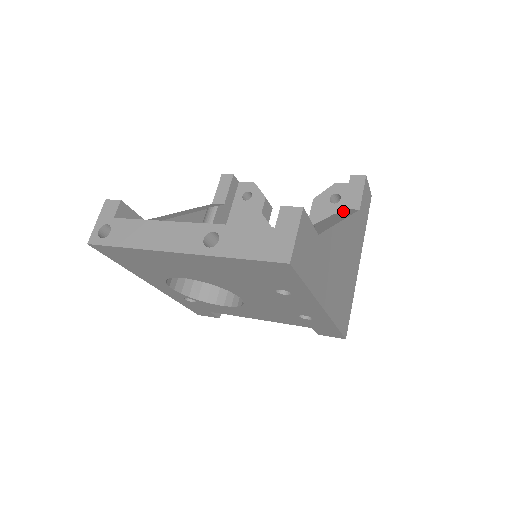
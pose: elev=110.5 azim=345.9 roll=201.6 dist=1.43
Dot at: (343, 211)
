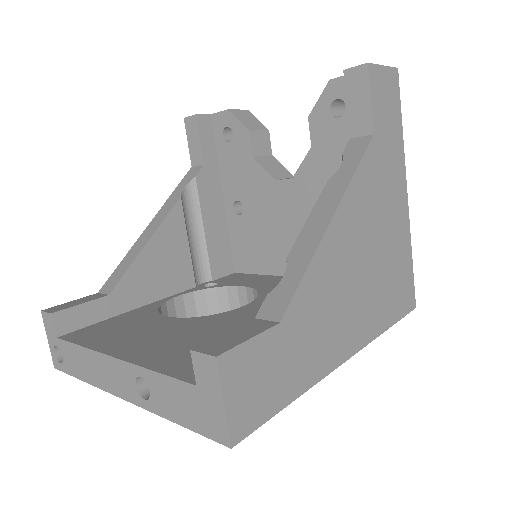
Dot at: (345, 155)
